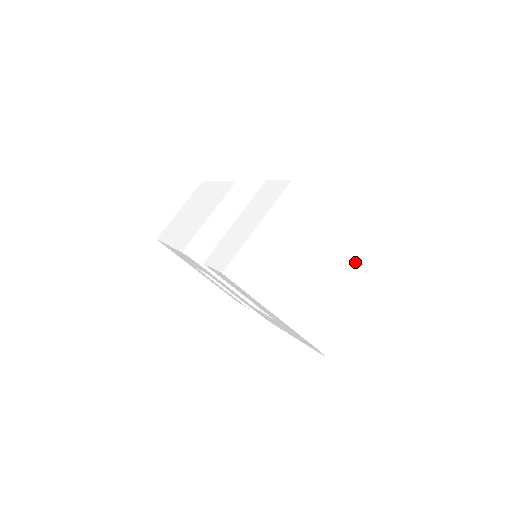
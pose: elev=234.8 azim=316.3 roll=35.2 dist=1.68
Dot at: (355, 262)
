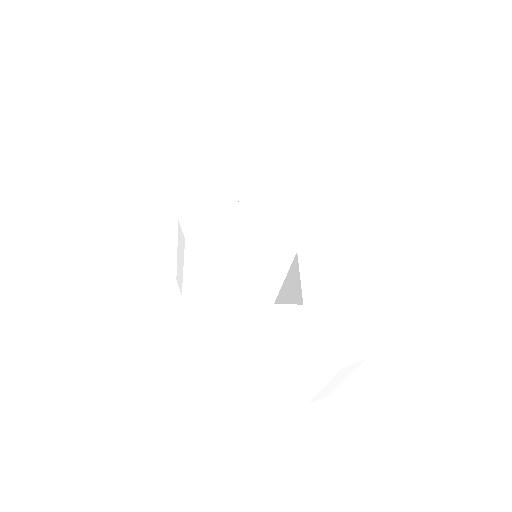
Dot at: (310, 372)
